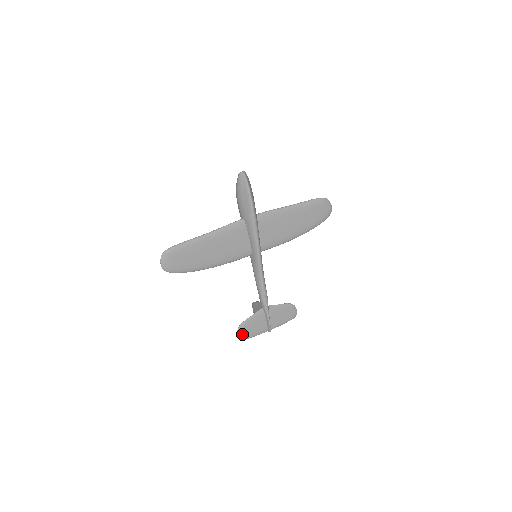
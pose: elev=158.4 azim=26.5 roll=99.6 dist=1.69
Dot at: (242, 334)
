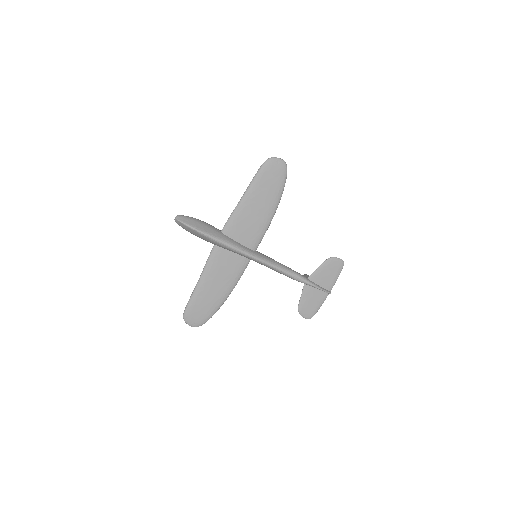
Dot at: (307, 314)
